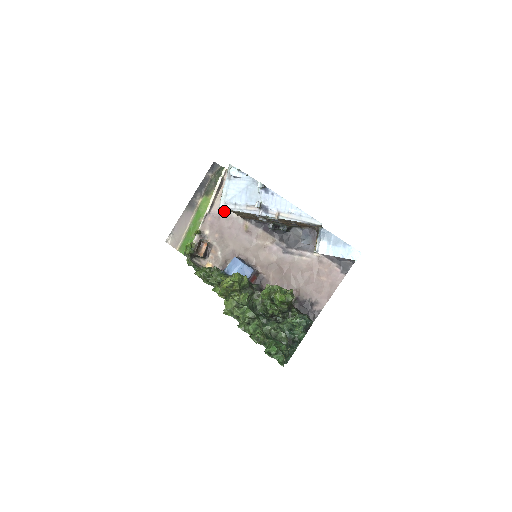
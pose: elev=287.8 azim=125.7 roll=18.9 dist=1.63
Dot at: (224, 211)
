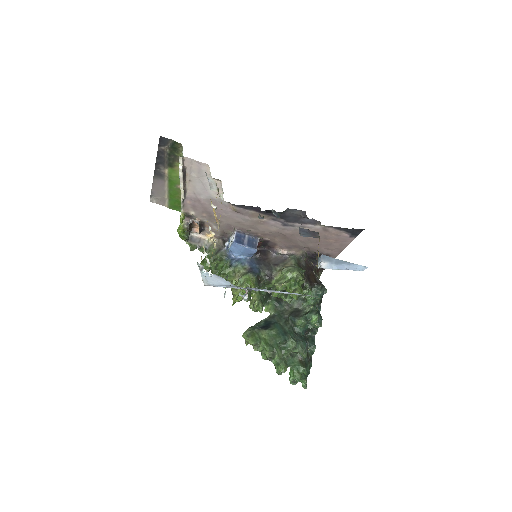
Dot at: (201, 195)
